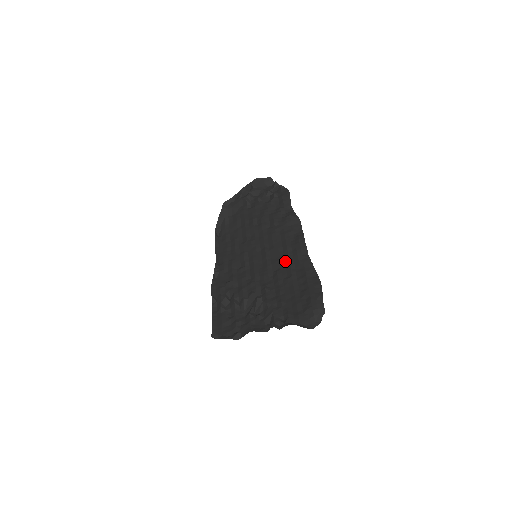
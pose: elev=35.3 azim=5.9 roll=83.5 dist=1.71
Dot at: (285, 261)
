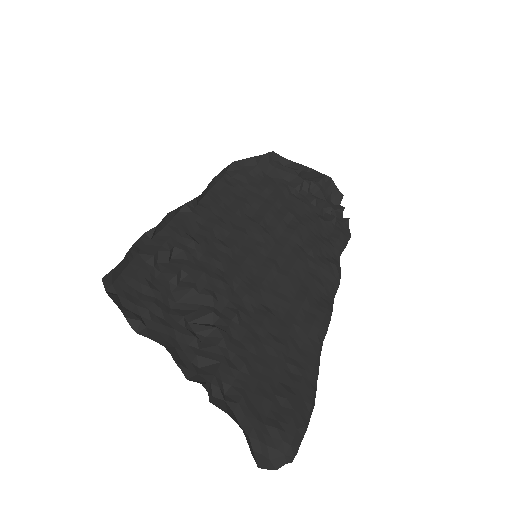
Dot at: (288, 312)
